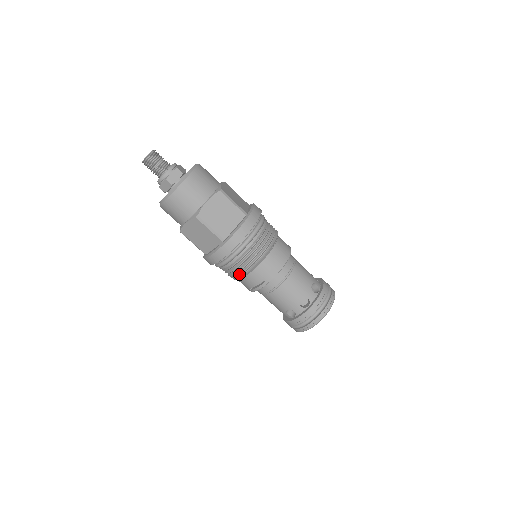
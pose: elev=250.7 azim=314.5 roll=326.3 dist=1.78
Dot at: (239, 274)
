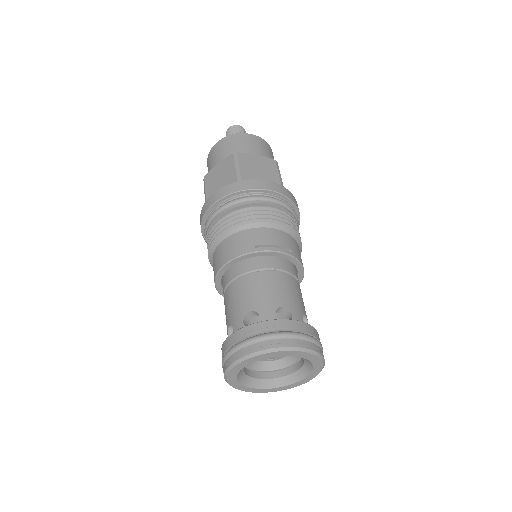
Dot at: (273, 218)
